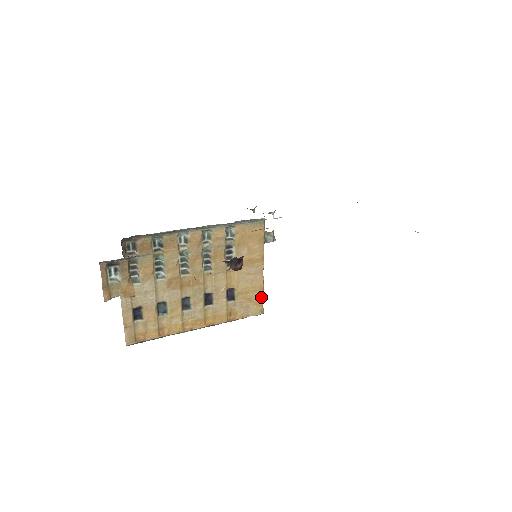
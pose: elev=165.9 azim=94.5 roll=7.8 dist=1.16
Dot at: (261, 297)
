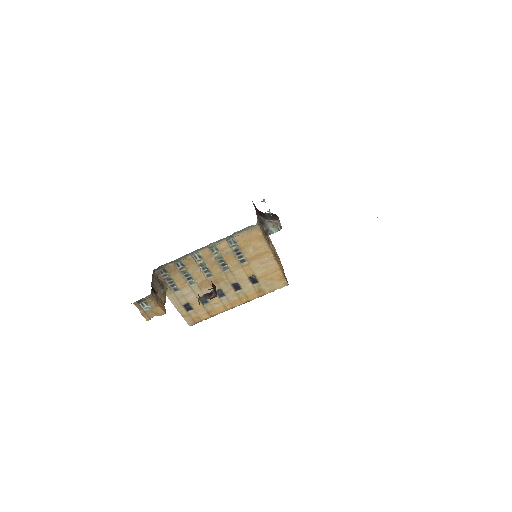
Dot at: (281, 275)
